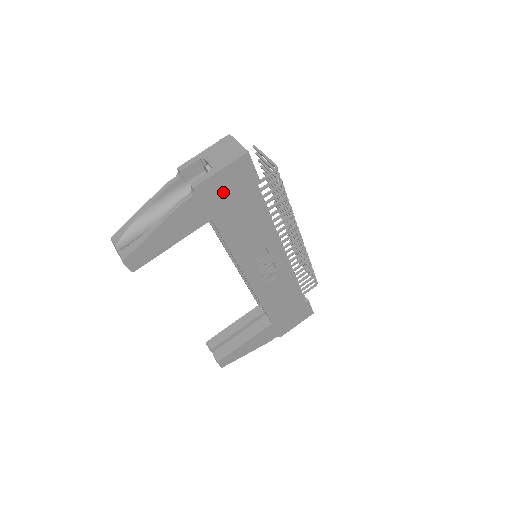
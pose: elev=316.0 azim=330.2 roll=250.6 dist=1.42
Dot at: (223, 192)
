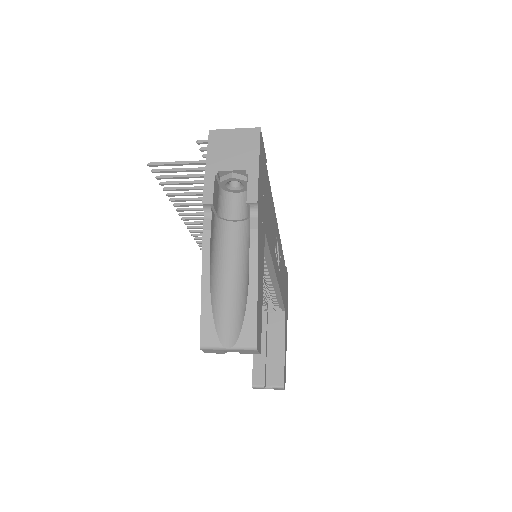
Dot at: (262, 191)
